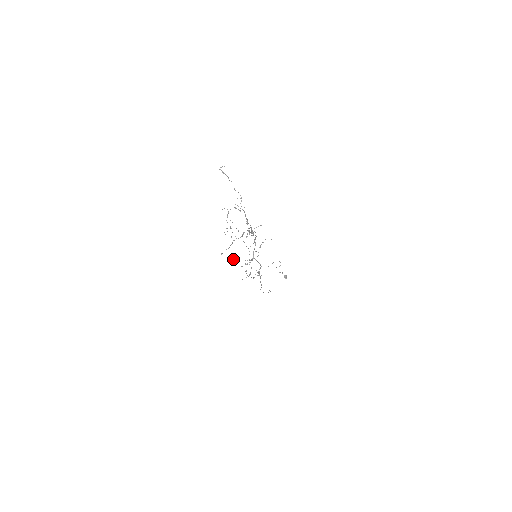
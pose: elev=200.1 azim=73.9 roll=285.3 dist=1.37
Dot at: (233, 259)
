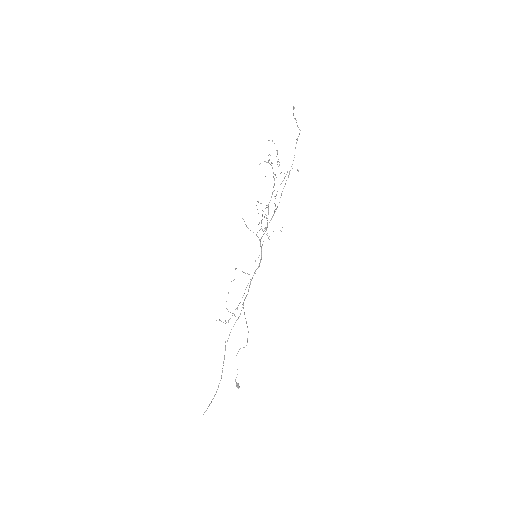
Dot at: (245, 224)
